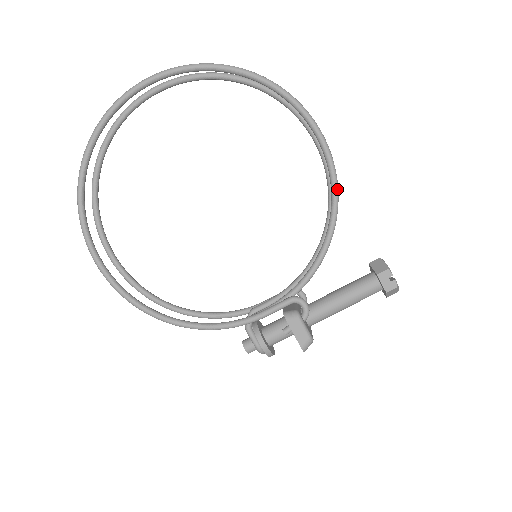
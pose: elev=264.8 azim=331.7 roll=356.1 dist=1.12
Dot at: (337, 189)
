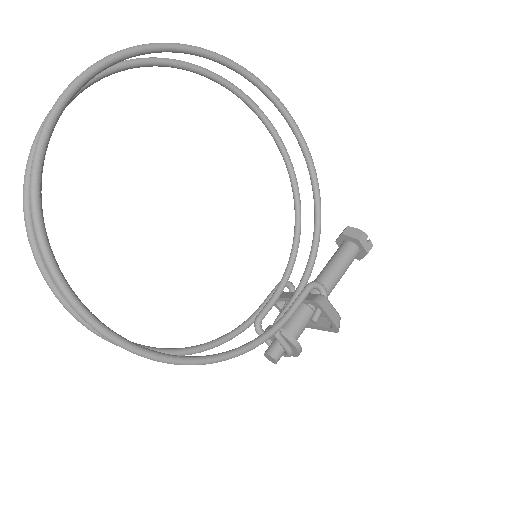
Dot at: occluded
